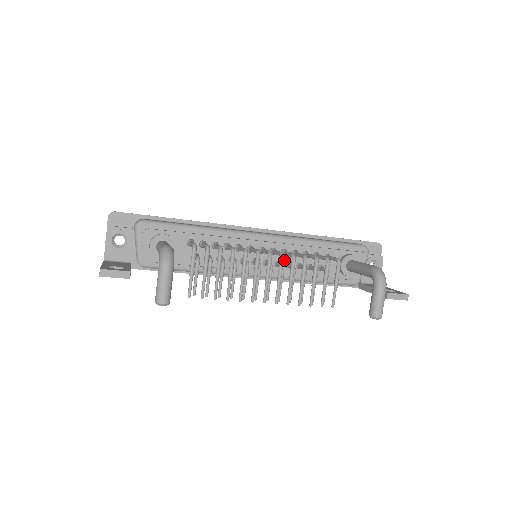
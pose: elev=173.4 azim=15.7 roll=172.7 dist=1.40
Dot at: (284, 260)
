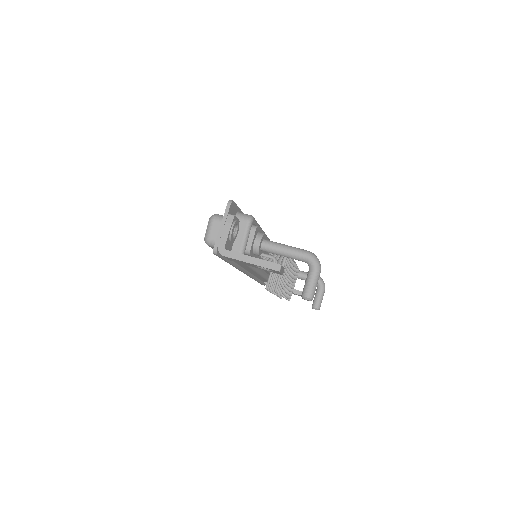
Dot at: occluded
